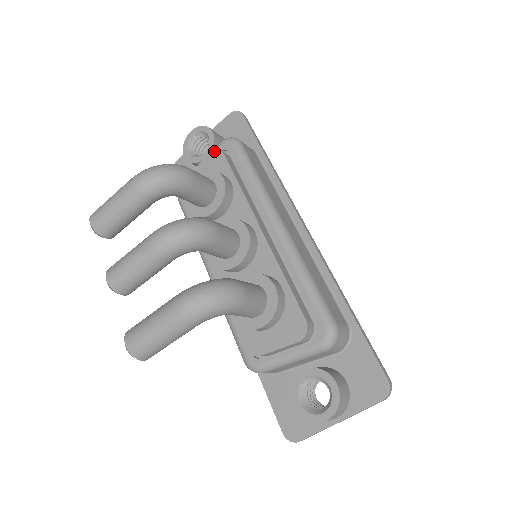
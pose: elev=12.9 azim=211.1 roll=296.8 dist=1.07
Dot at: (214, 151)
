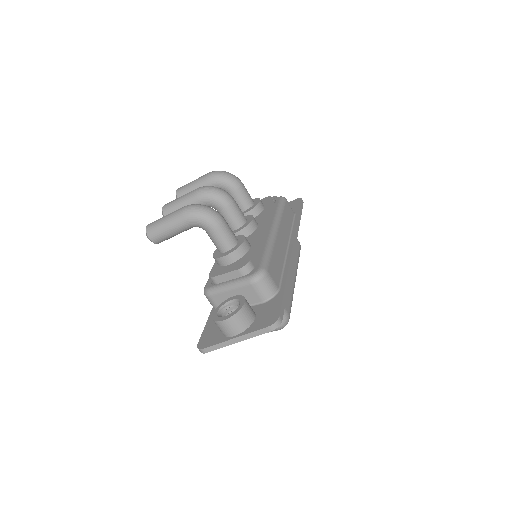
Dot at: (267, 197)
